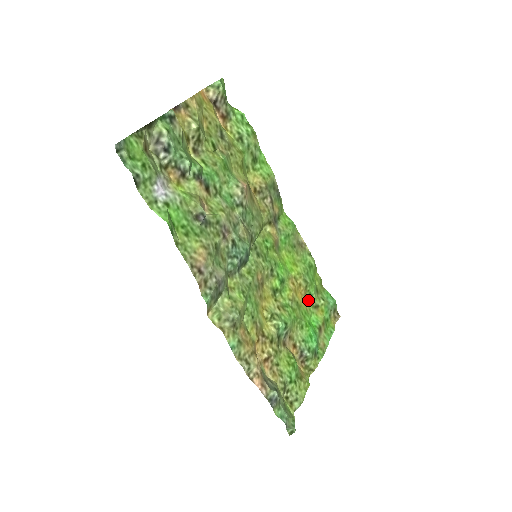
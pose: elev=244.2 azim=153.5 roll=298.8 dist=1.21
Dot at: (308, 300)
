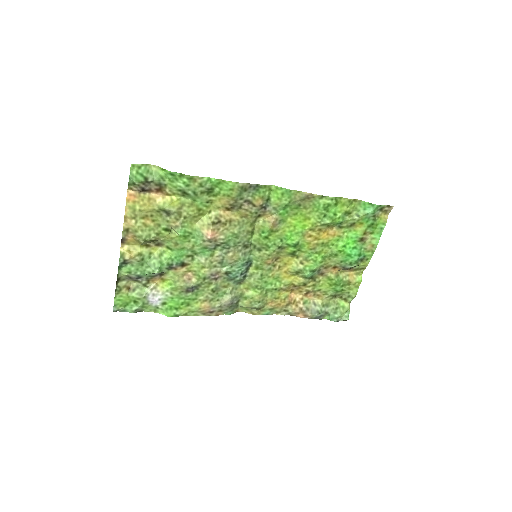
Dot at: (339, 227)
